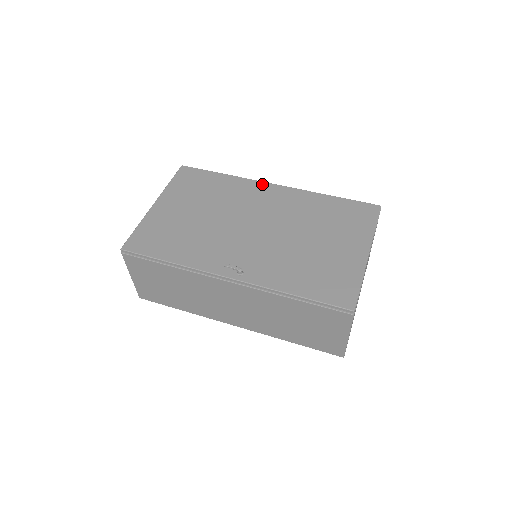
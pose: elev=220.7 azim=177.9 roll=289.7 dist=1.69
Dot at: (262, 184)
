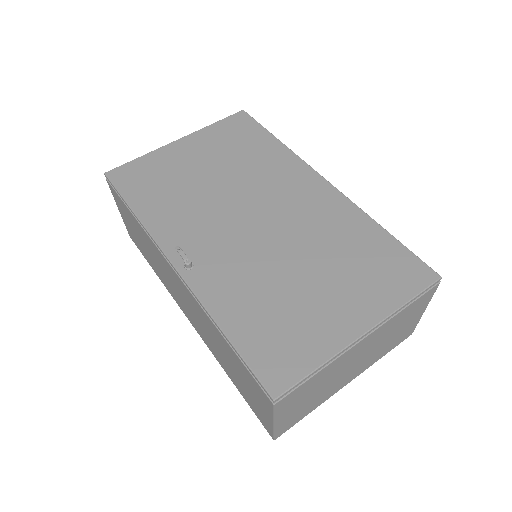
Dot at: (310, 172)
